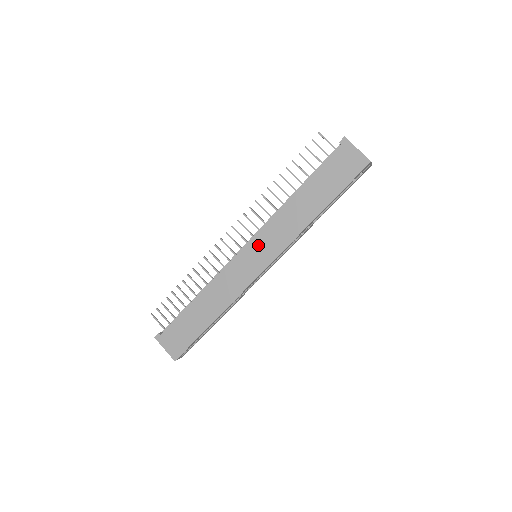
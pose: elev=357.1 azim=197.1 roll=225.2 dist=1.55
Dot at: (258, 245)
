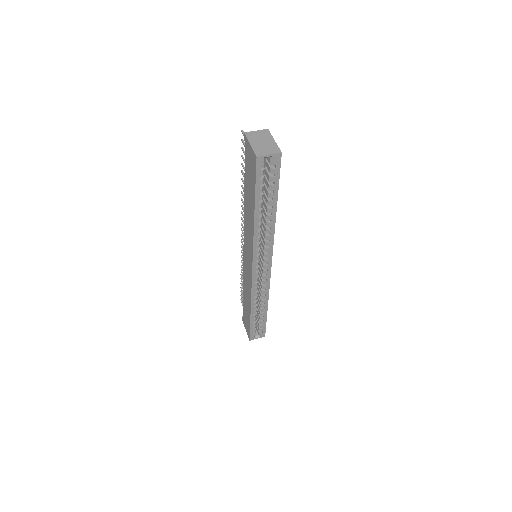
Dot at: (246, 248)
